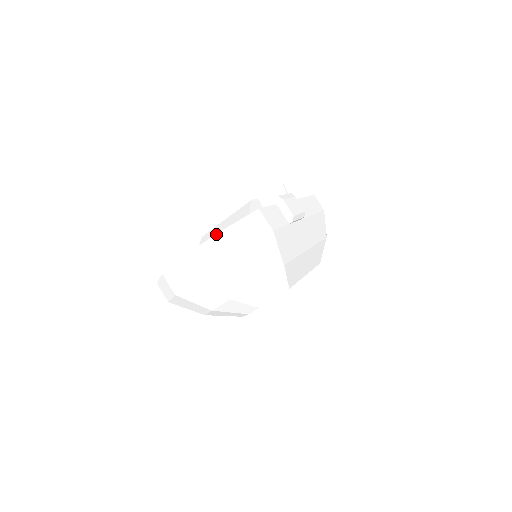
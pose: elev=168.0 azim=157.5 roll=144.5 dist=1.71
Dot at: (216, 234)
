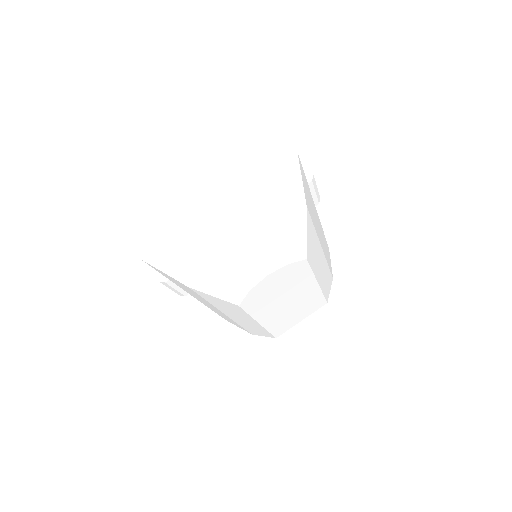
Dot at: (230, 137)
